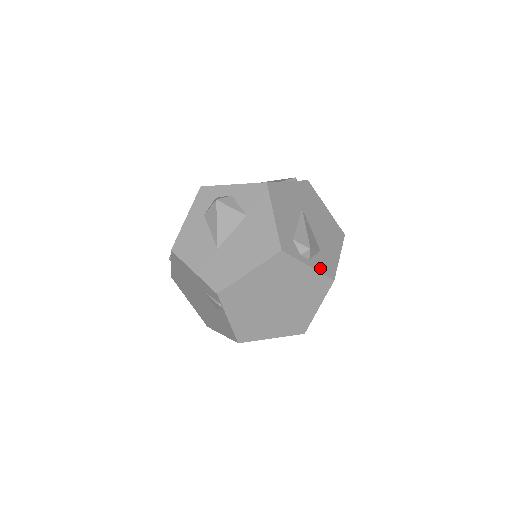
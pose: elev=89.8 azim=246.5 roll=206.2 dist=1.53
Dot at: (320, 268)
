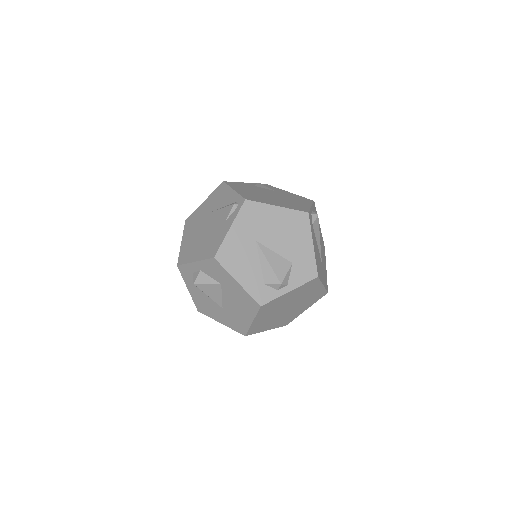
Dot at: (300, 281)
